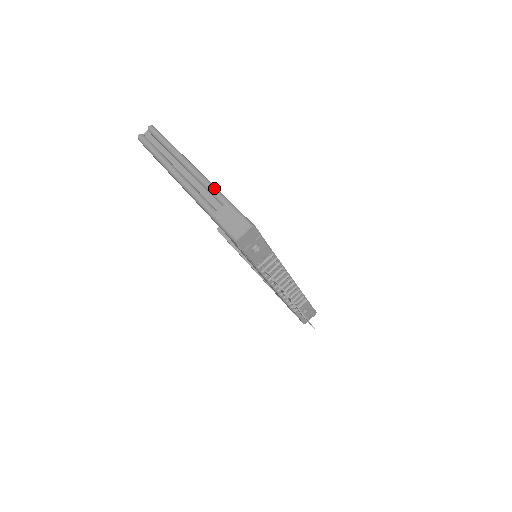
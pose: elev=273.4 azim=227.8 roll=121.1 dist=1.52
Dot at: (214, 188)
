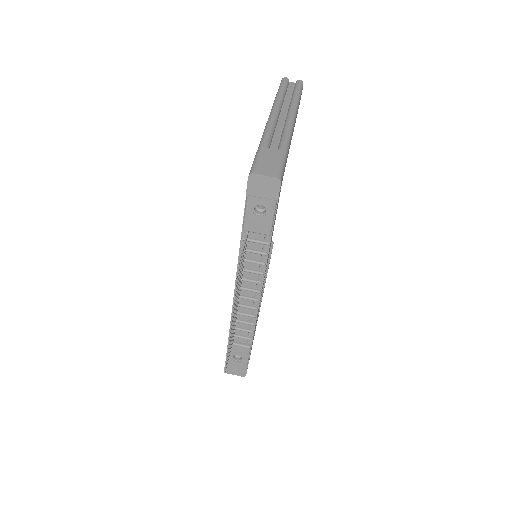
Dot at: (289, 137)
